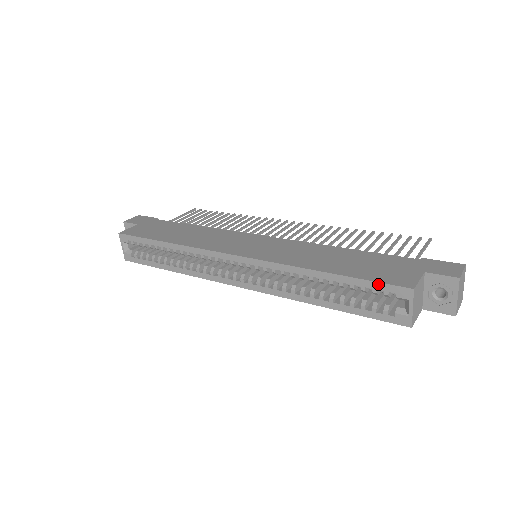
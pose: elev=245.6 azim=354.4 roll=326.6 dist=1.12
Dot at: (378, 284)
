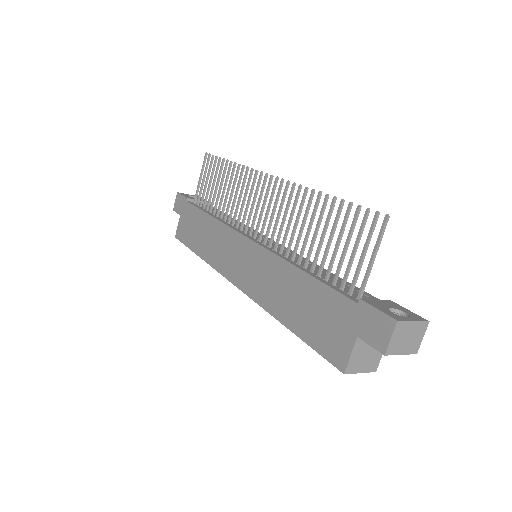
Dot at: (322, 355)
